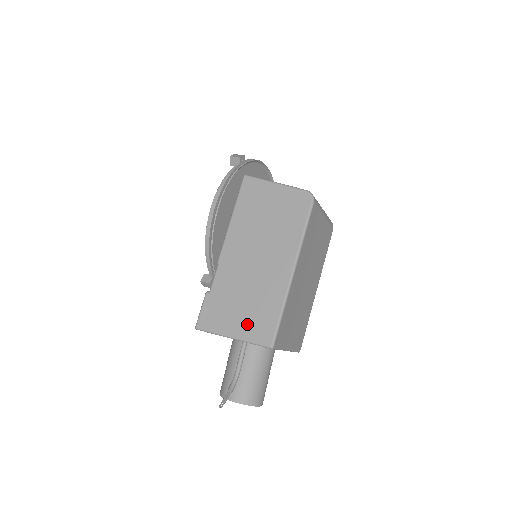
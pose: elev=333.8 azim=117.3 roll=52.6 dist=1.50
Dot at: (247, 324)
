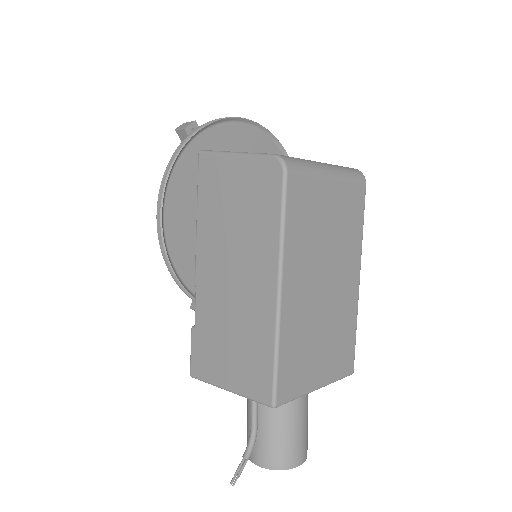
Dot at: (239, 372)
